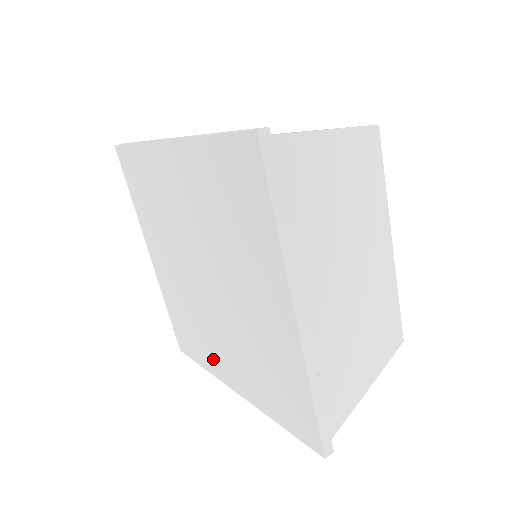
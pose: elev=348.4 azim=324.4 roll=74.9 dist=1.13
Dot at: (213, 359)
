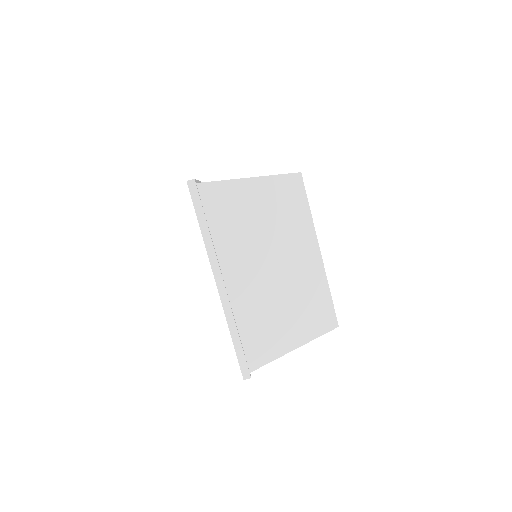
Dot at: occluded
